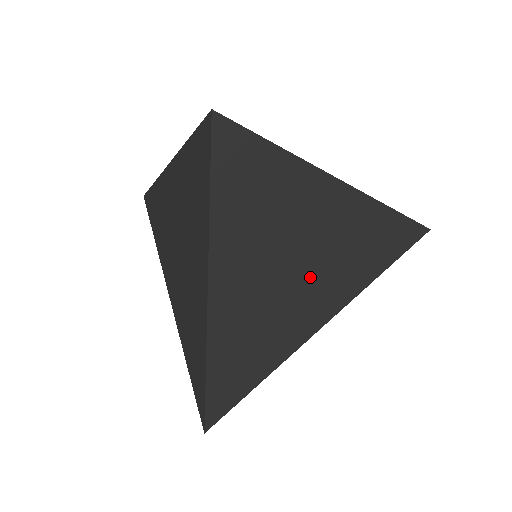
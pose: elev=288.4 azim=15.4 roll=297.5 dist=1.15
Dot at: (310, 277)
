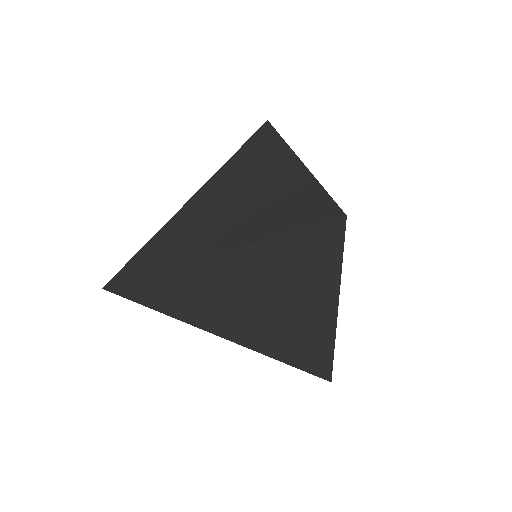
Dot at: (236, 216)
